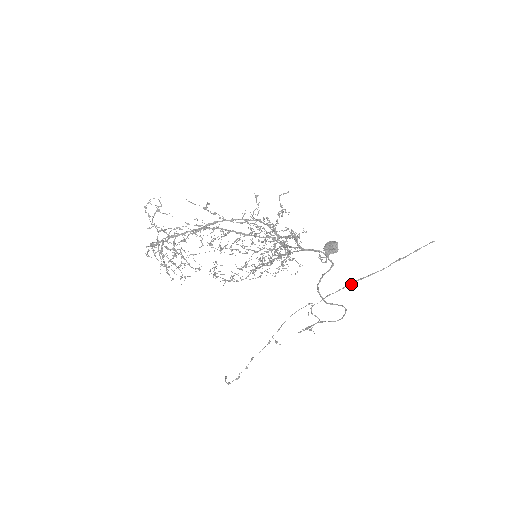
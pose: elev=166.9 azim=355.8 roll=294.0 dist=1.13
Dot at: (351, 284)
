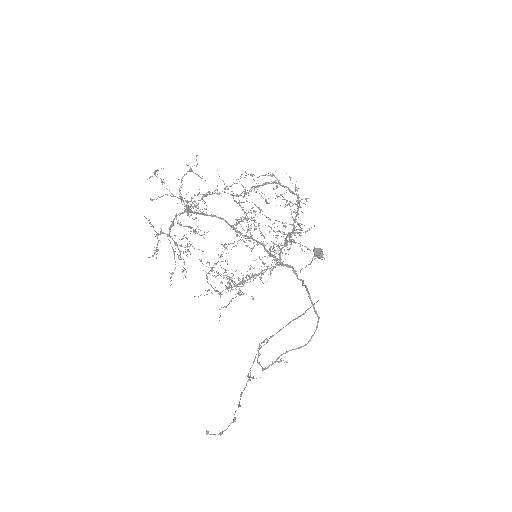
Dot at: (288, 324)
